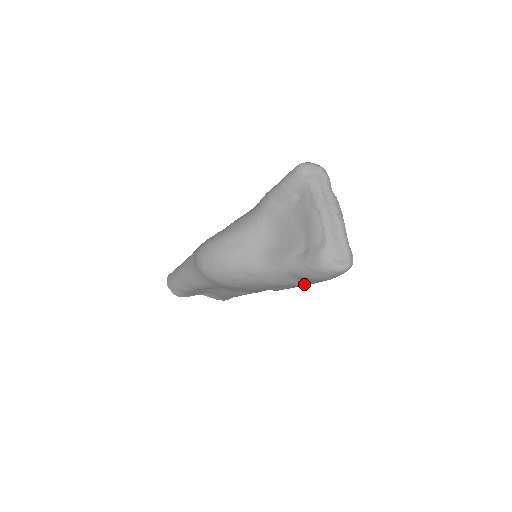
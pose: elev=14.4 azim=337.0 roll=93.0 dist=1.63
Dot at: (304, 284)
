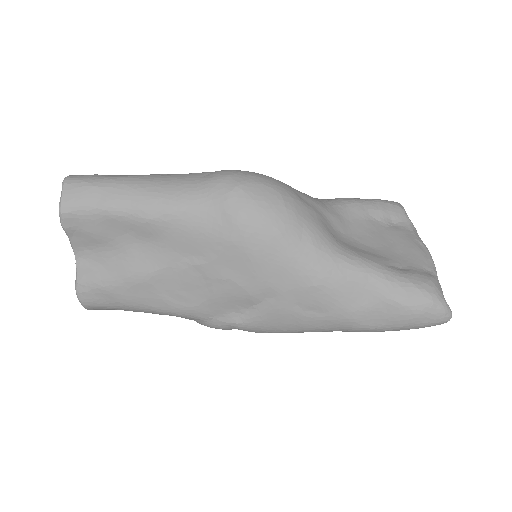
Dot at: (354, 315)
